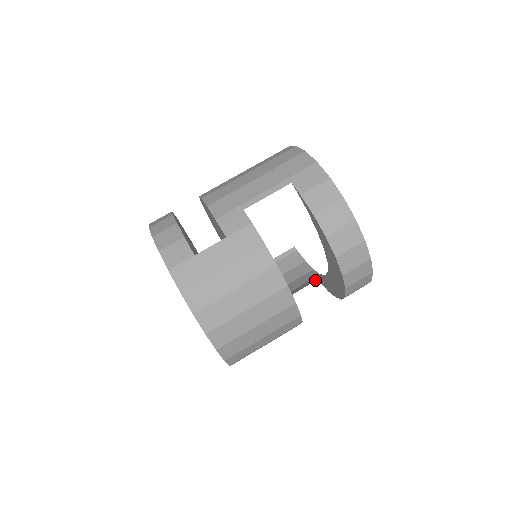
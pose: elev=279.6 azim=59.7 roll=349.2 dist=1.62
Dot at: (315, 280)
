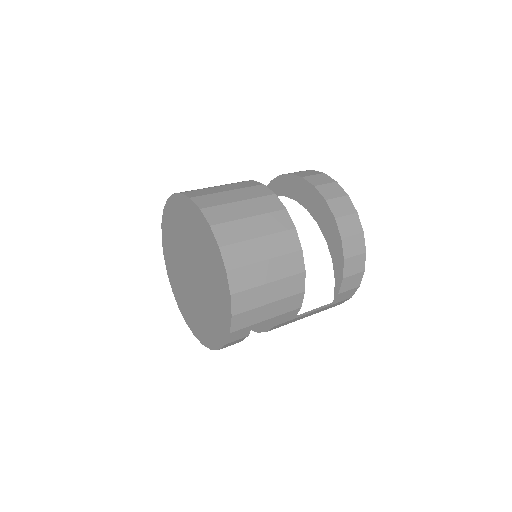
Dot at: occluded
